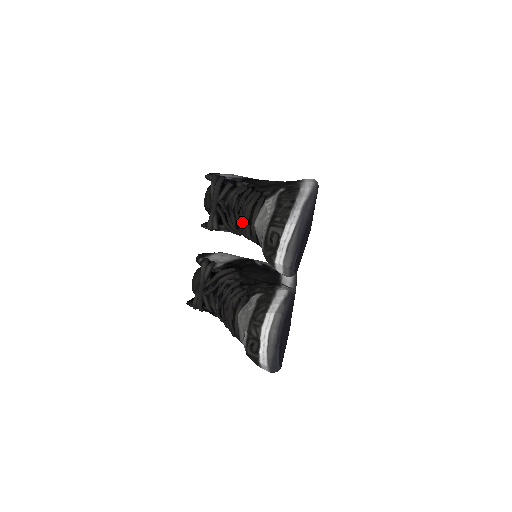
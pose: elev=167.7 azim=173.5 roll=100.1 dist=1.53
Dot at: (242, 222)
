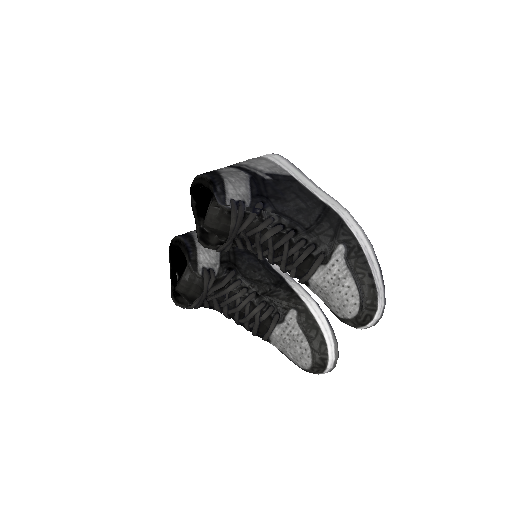
Dot at: (285, 265)
